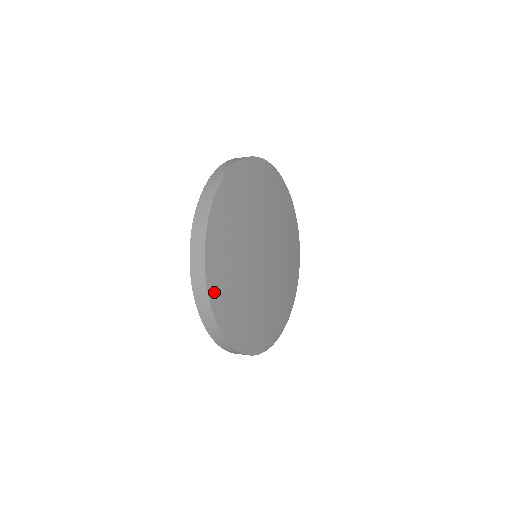
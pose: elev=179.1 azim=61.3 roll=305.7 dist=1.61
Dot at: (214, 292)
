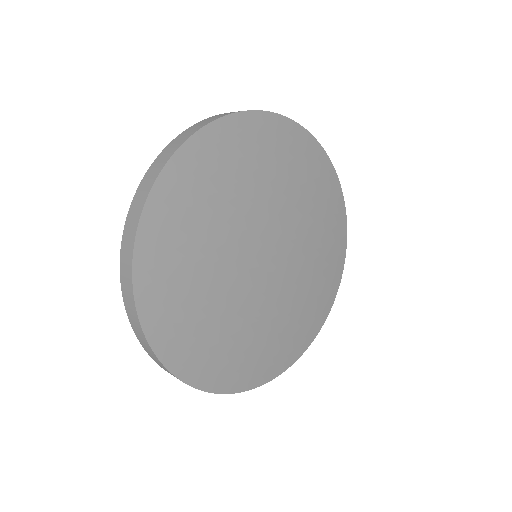
Dot at: (172, 355)
